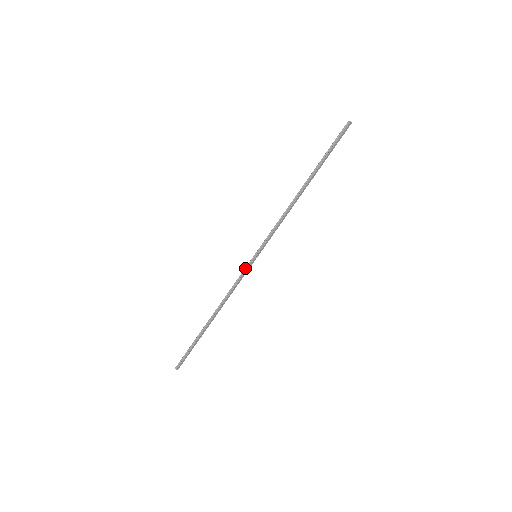
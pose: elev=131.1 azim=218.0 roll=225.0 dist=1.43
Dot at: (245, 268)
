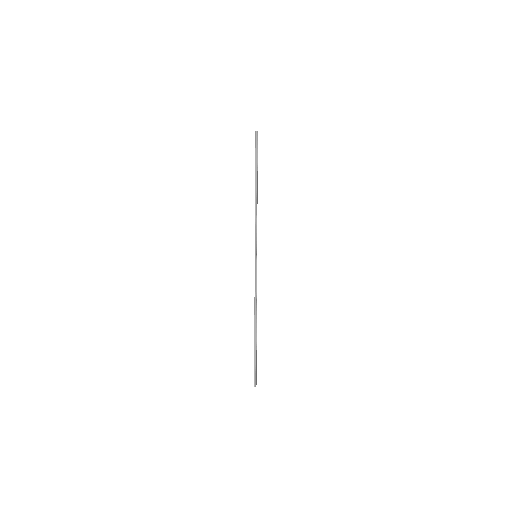
Dot at: (255, 270)
